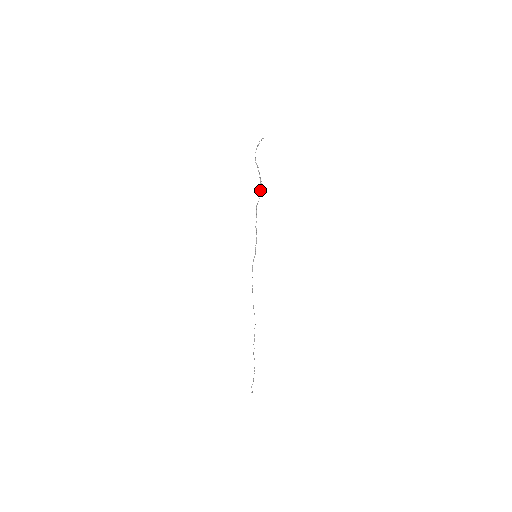
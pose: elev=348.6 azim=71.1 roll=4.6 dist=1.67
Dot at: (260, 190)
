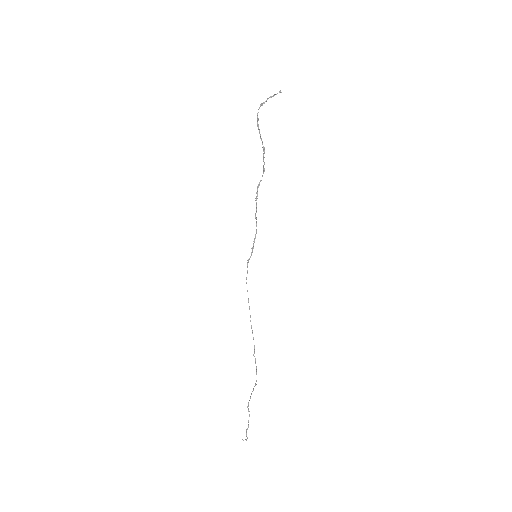
Dot at: (263, 165)
